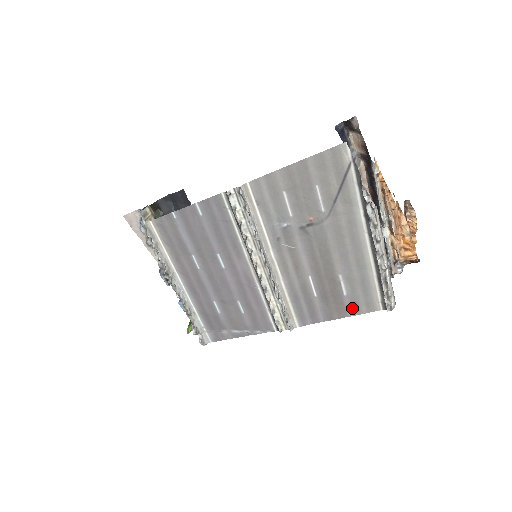
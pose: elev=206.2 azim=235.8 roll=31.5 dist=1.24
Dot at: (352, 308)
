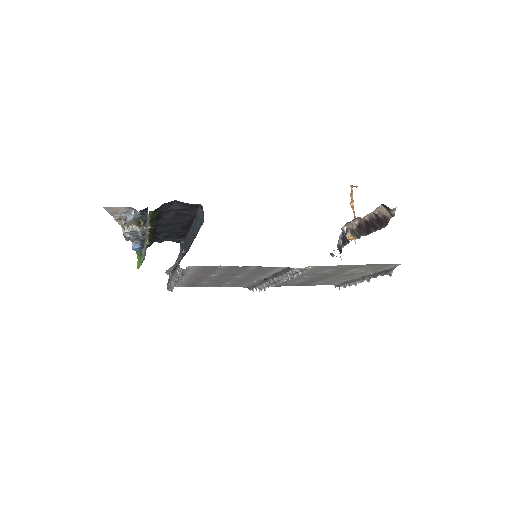
Dot at: occluded
